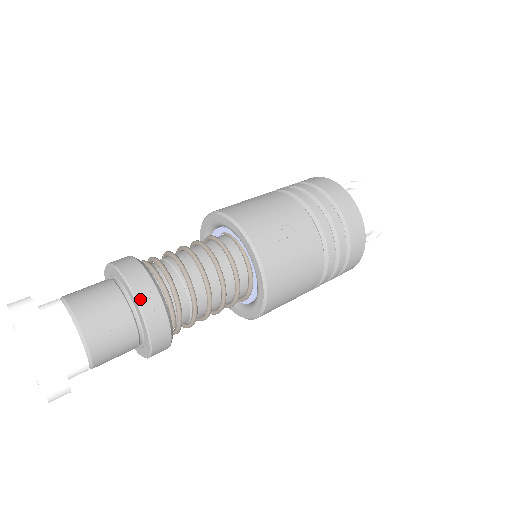
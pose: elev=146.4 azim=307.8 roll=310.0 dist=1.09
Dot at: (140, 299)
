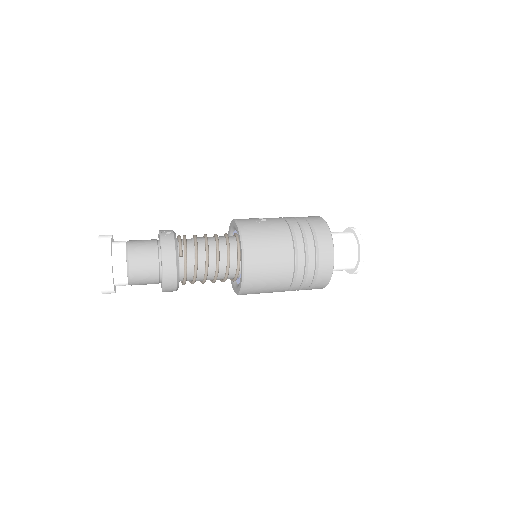
Dot at: (162, 232)
